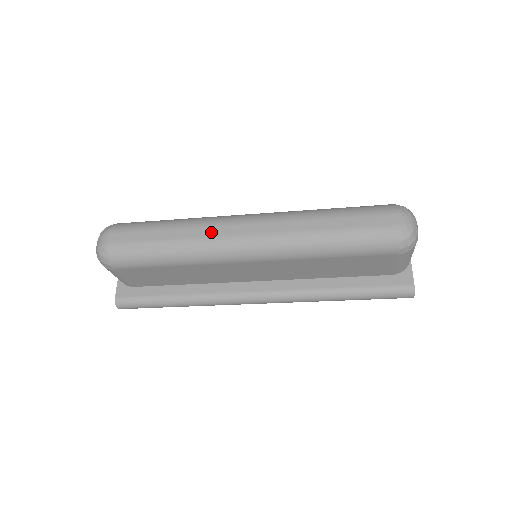
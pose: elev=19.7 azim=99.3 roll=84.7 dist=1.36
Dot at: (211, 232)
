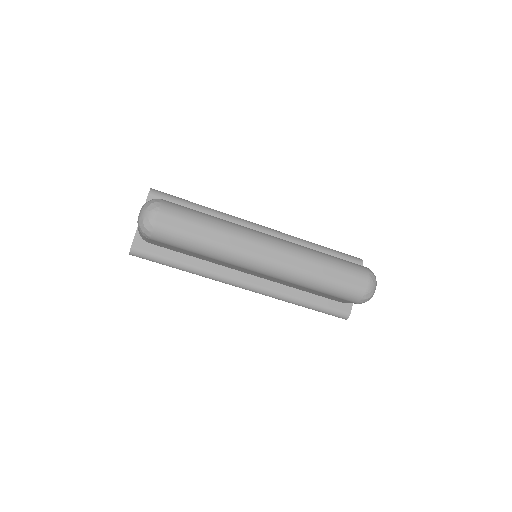
Dot at: (242, 245)
